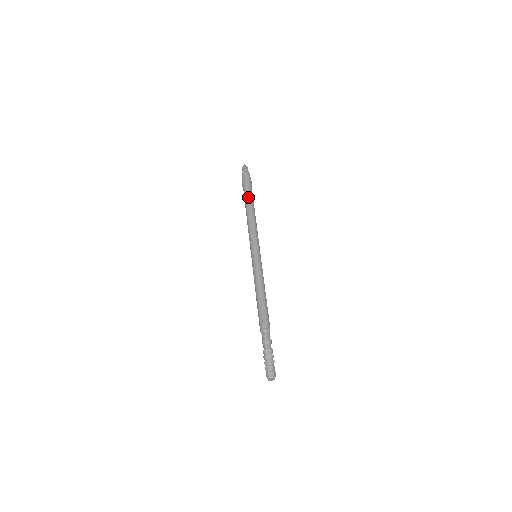
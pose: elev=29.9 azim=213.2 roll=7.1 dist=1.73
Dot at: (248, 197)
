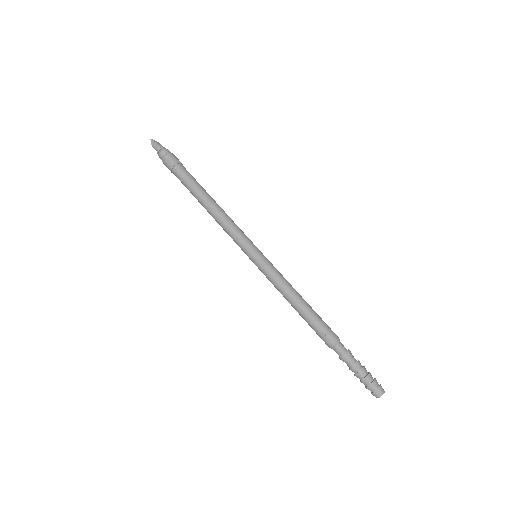
Dot at: (192, 184)
